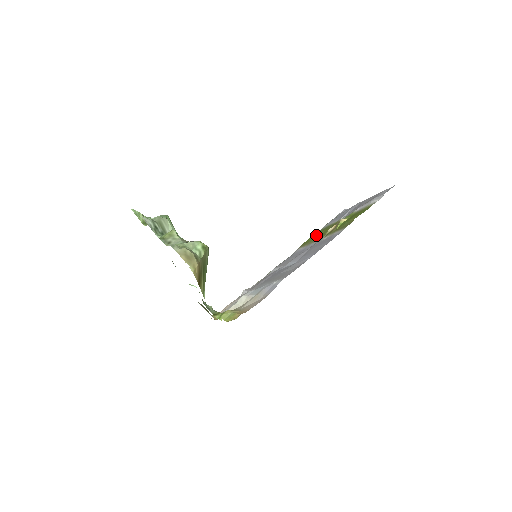
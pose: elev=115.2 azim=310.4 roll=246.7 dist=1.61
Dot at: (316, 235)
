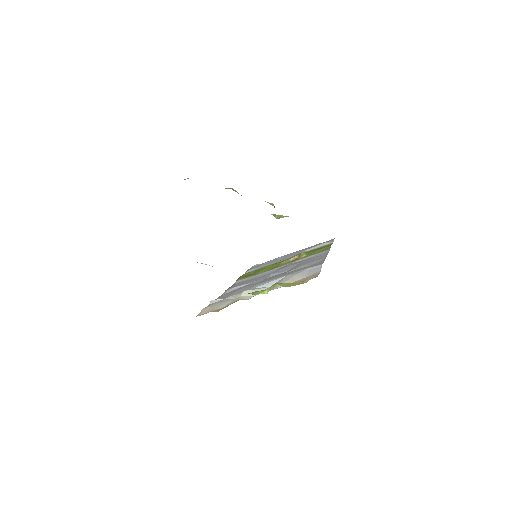
Dot at: (250, 274)
